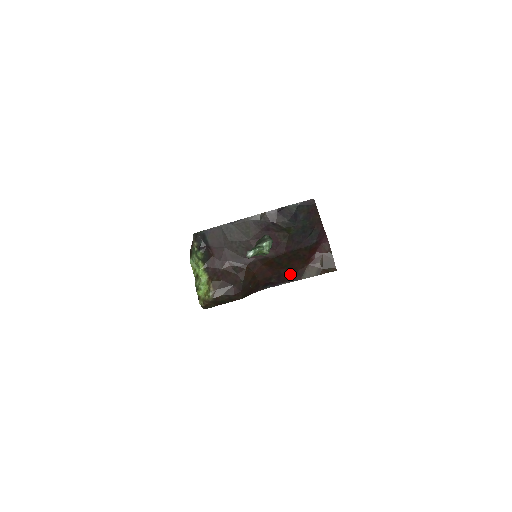
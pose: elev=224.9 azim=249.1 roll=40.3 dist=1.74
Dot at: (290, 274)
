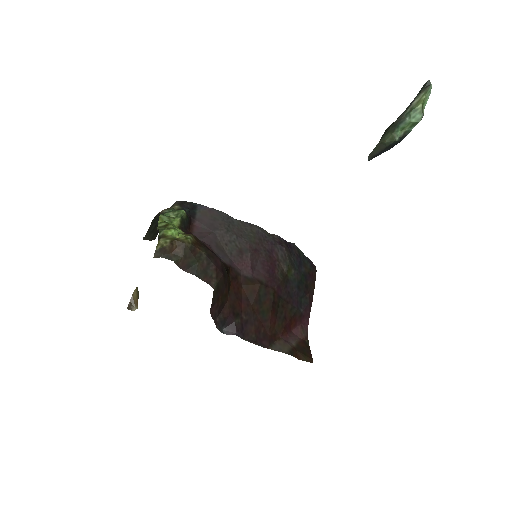
Dot at: (259, 331)
